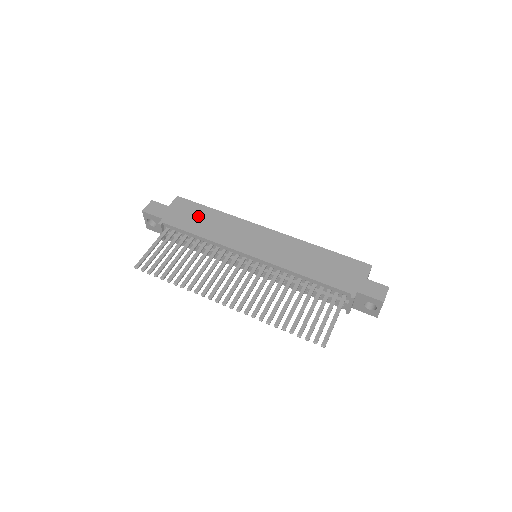
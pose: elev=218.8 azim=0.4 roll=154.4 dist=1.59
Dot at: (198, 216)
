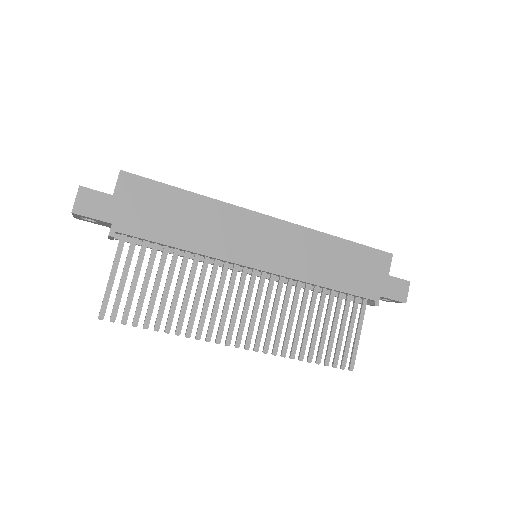
Dot at: (167, 209)
